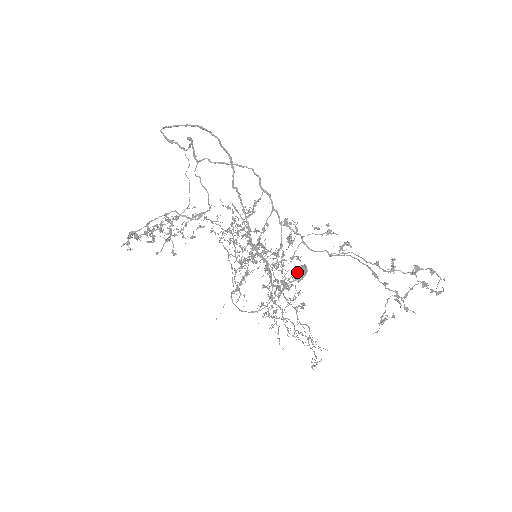
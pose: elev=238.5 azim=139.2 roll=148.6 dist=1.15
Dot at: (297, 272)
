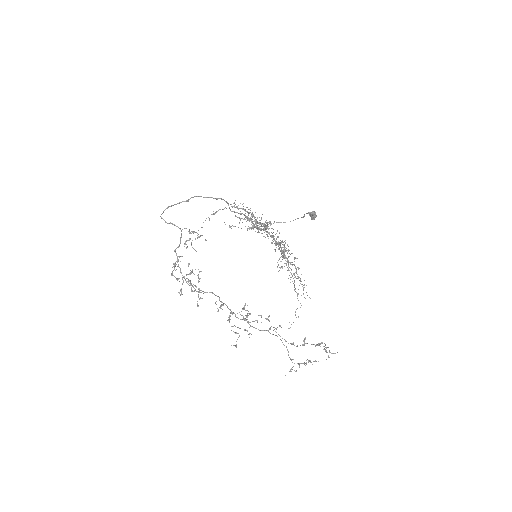
Dot at: (309, 214)
